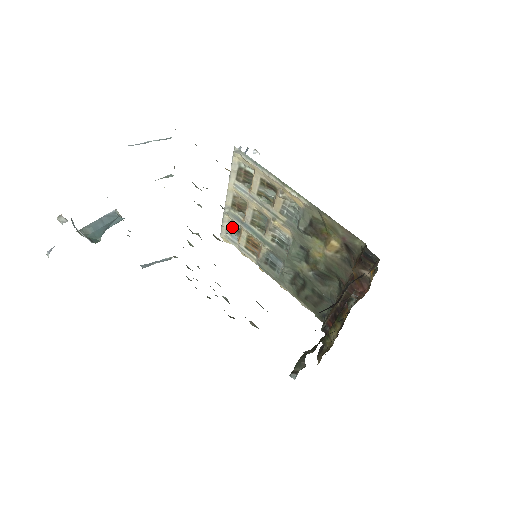
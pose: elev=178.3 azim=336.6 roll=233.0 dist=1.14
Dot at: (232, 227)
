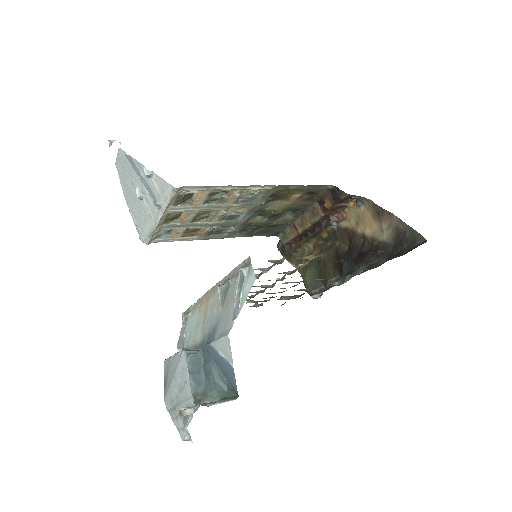
Dot at: (161, 233)
